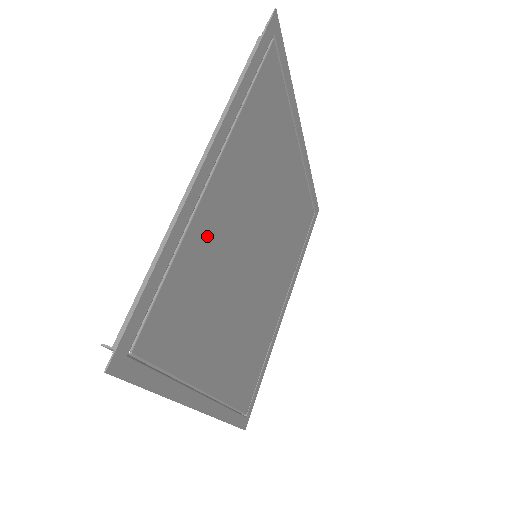
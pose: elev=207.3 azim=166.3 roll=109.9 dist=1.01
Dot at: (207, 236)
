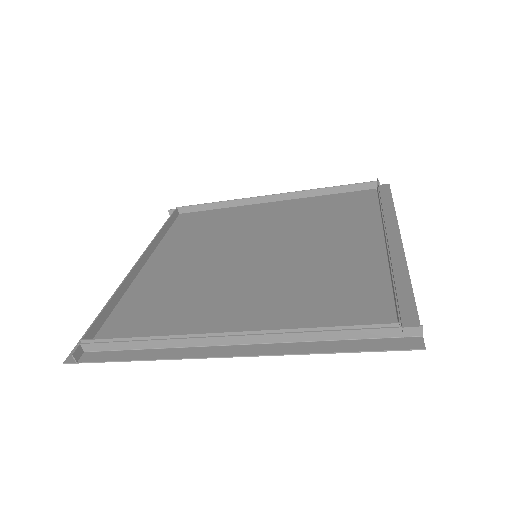
Dot at: (197, 324)
